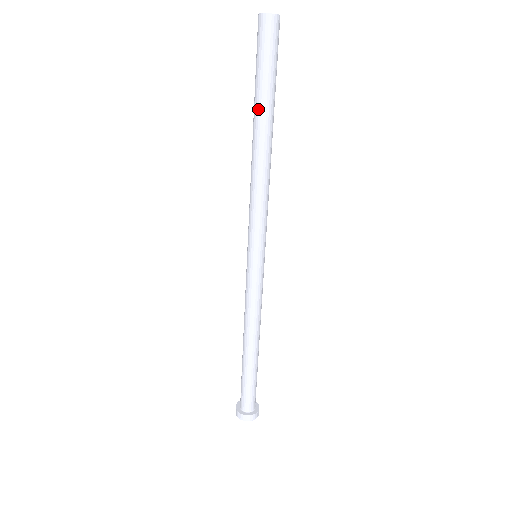
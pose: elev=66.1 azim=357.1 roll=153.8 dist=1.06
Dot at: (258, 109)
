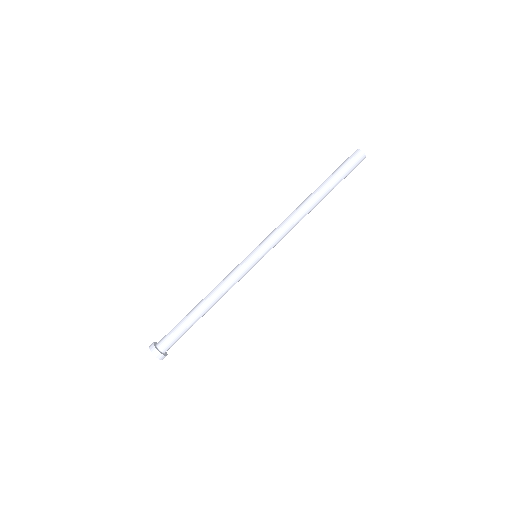
Dot at: (326, 186)
